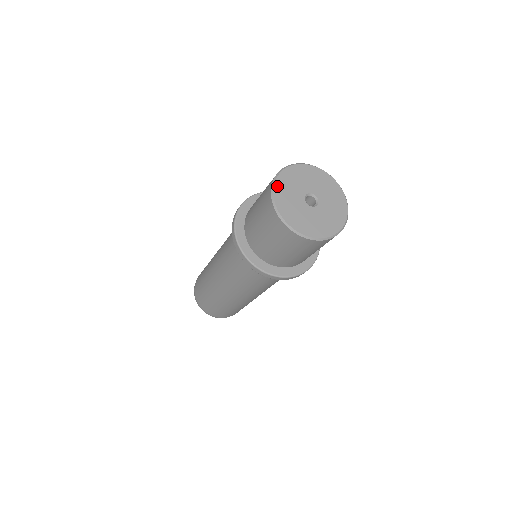
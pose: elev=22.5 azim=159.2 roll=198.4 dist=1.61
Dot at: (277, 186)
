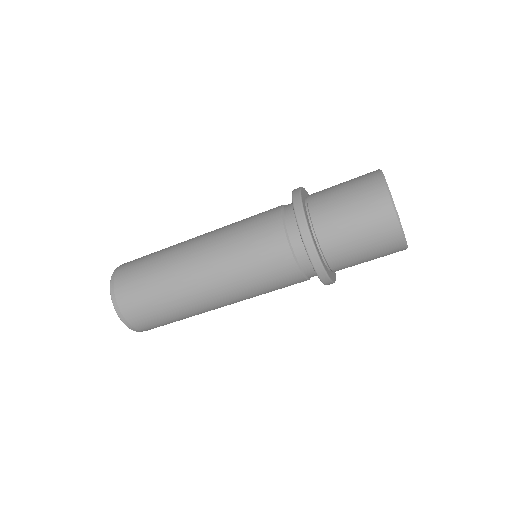
Dot at: occluded
